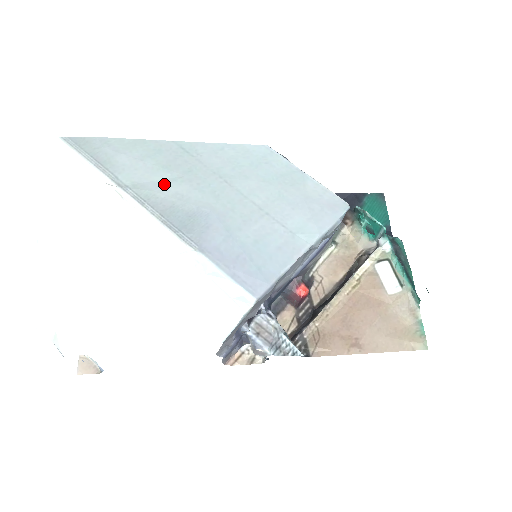
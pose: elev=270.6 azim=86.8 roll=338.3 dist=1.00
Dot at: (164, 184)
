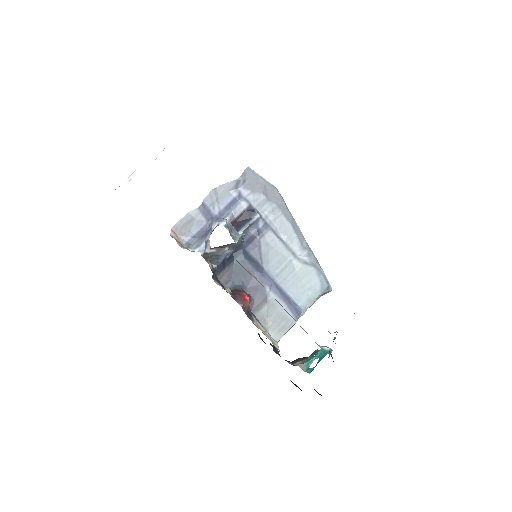
Dot at: occluded
